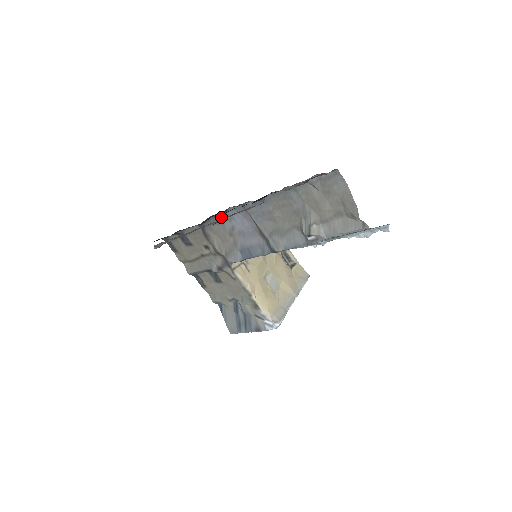
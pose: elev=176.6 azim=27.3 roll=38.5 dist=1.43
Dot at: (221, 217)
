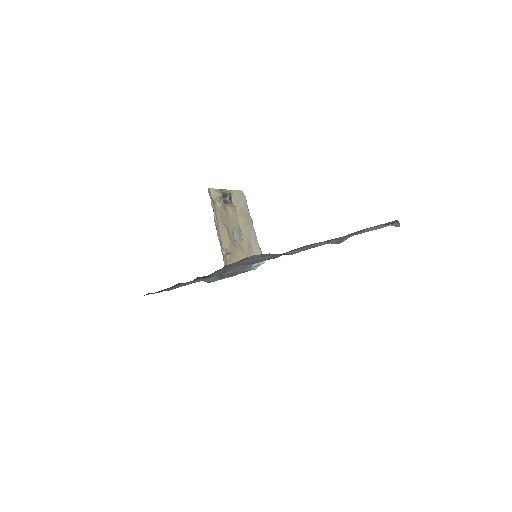
Dot at: (226, 266)
